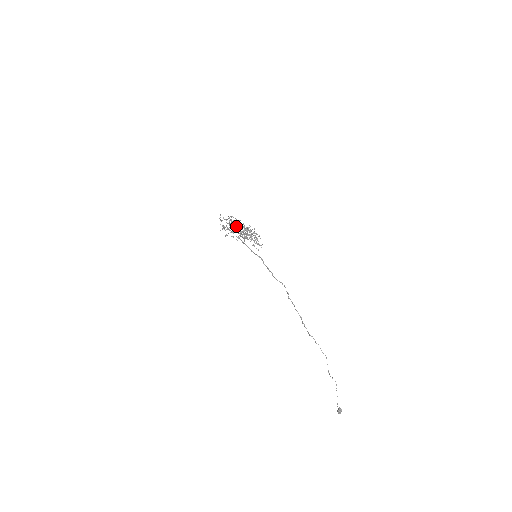
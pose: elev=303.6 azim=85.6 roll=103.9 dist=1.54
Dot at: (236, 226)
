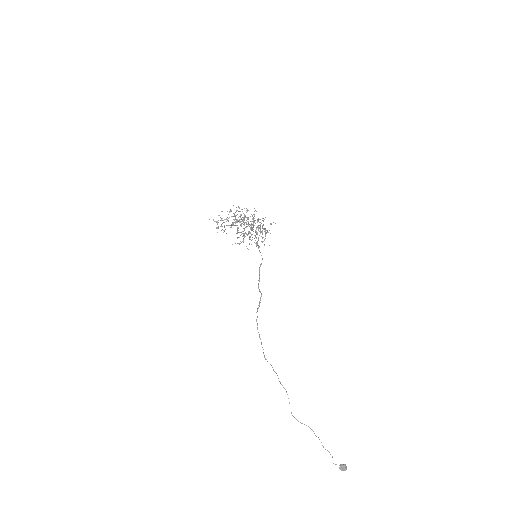
Dot at: (239, 220)
